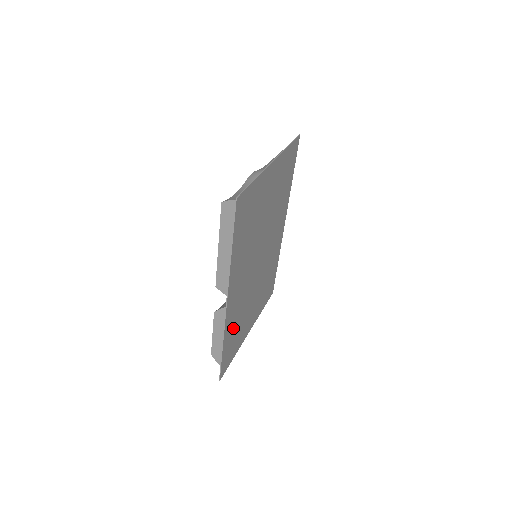
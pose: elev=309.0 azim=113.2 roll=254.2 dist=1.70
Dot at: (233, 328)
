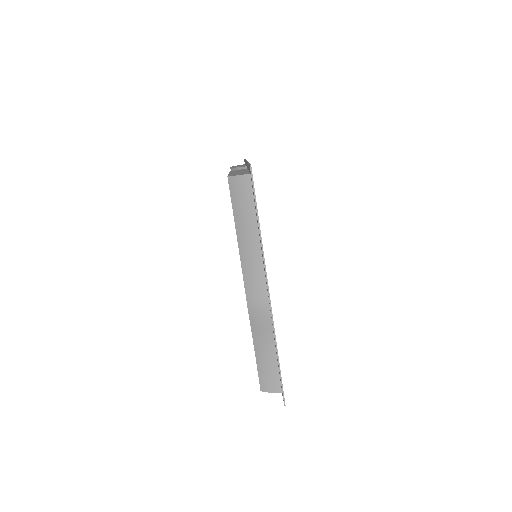
Dot at: occluded
